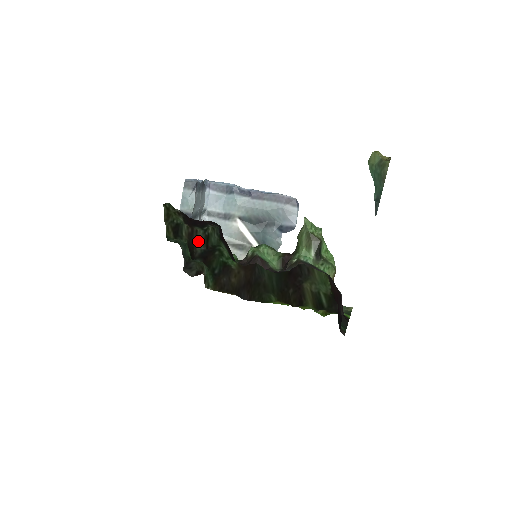
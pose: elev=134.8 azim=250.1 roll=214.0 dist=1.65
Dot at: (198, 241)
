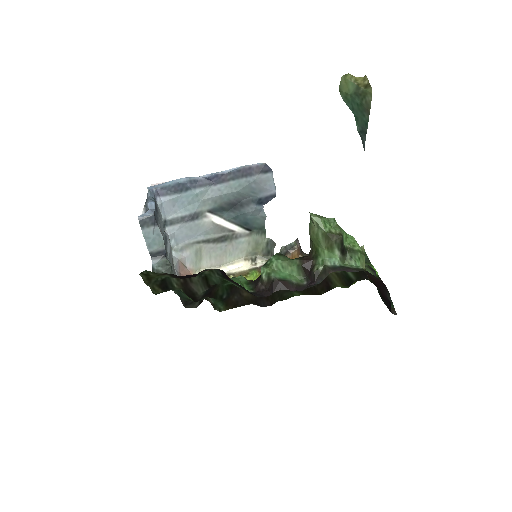
Dot at: (196, 286)
